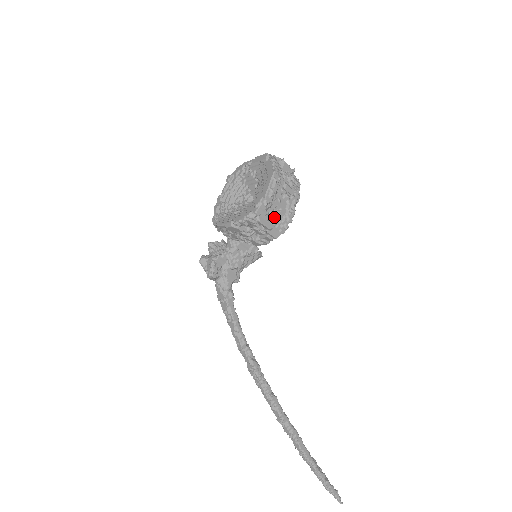
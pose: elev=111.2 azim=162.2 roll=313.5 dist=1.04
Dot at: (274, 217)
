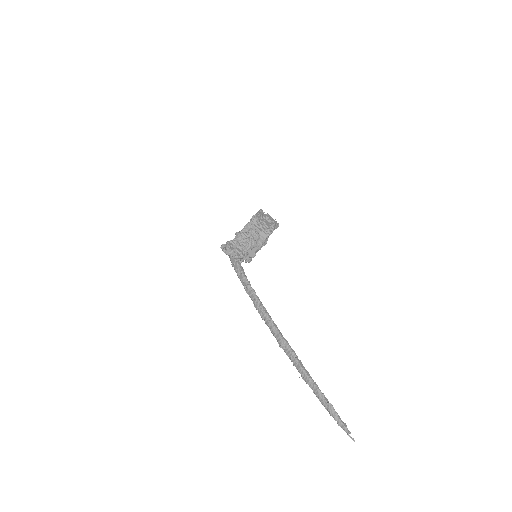
Dot at: (262, 227)
